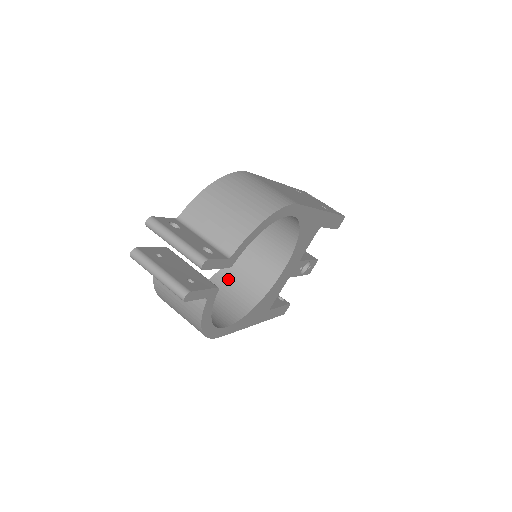
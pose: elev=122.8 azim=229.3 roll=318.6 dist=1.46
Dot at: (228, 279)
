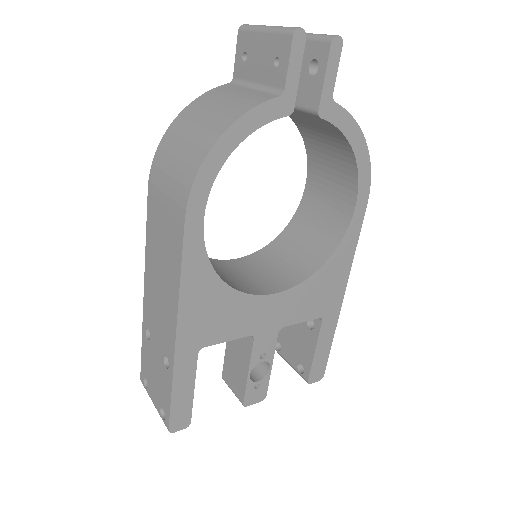
Dot at: occluded
